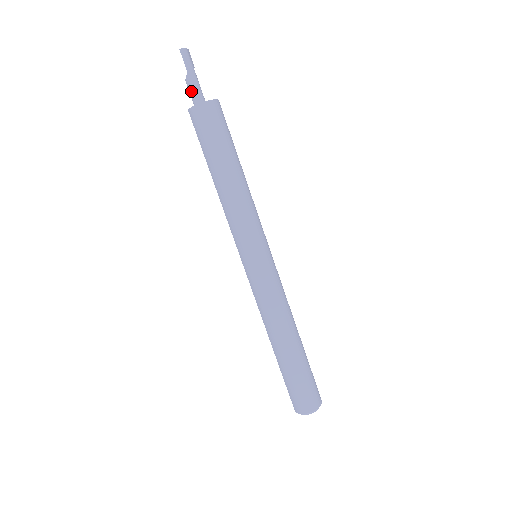
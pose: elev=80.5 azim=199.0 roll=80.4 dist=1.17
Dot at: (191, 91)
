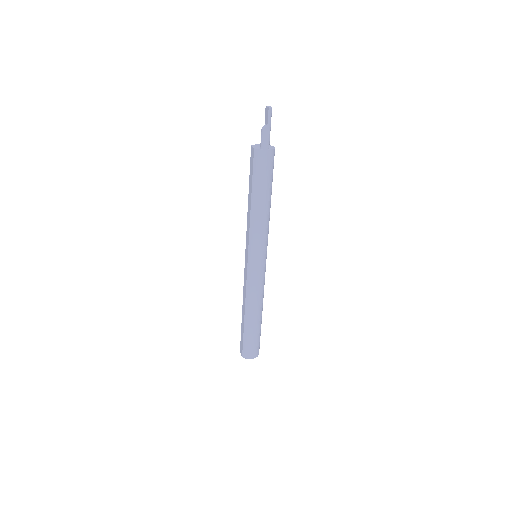
Dot at: (264, 139)
